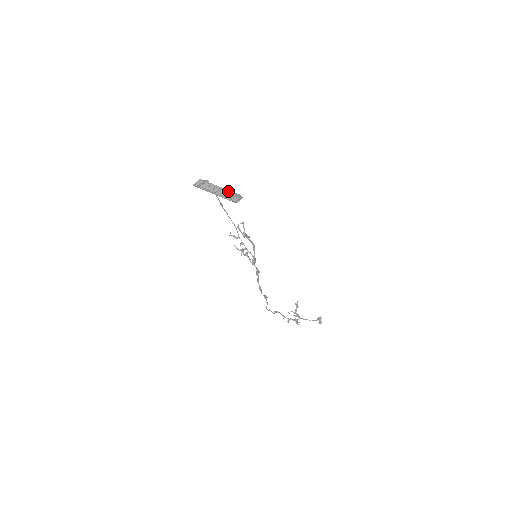
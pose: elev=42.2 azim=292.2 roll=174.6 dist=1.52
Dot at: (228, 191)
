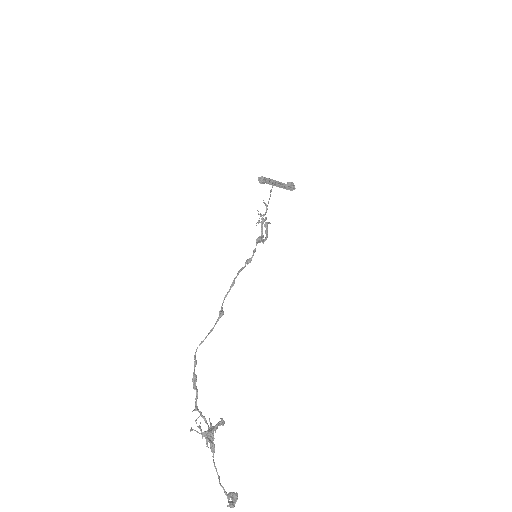
Dot at: (284, 187)
